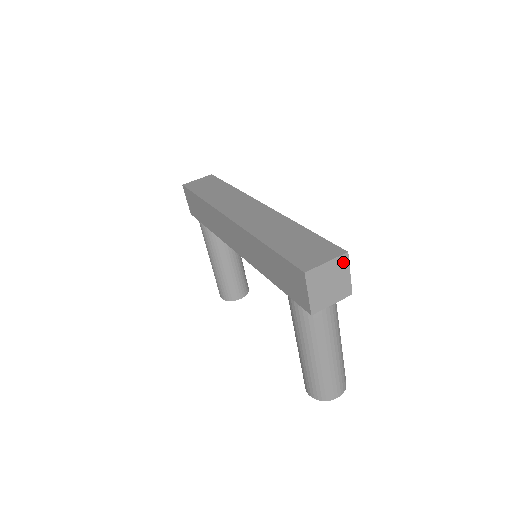
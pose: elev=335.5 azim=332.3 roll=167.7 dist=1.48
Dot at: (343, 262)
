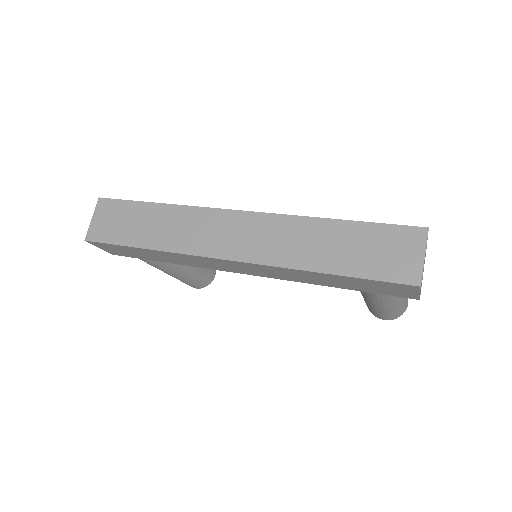
Dot at: occluded
